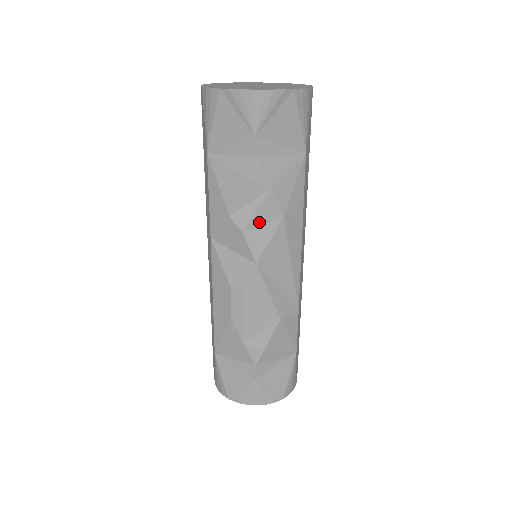
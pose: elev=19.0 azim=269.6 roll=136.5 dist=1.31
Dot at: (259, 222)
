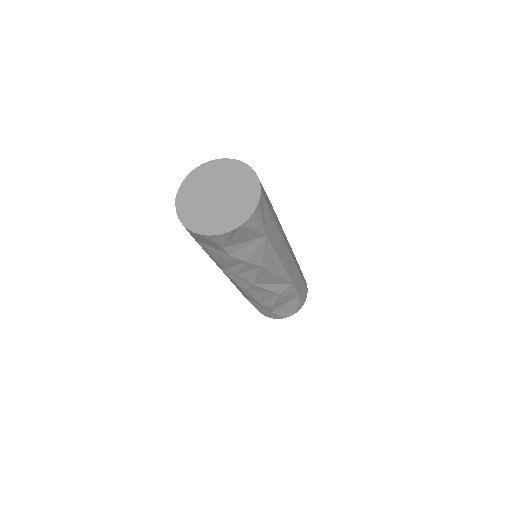
Dot at: (245, 271)
